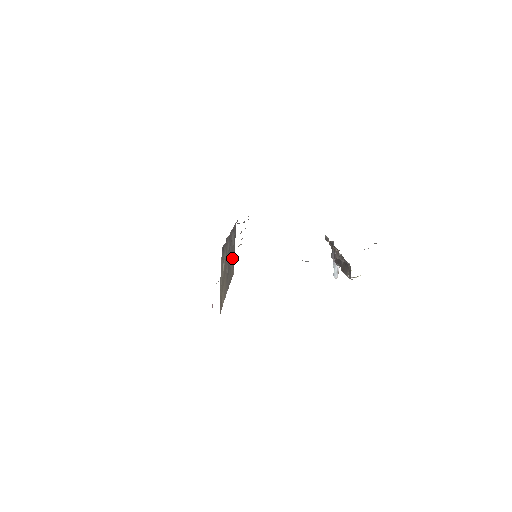
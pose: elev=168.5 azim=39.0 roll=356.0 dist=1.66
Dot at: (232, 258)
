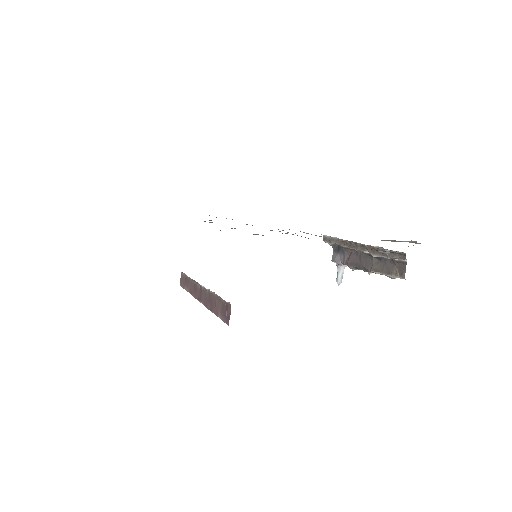
Dot at: occluded
